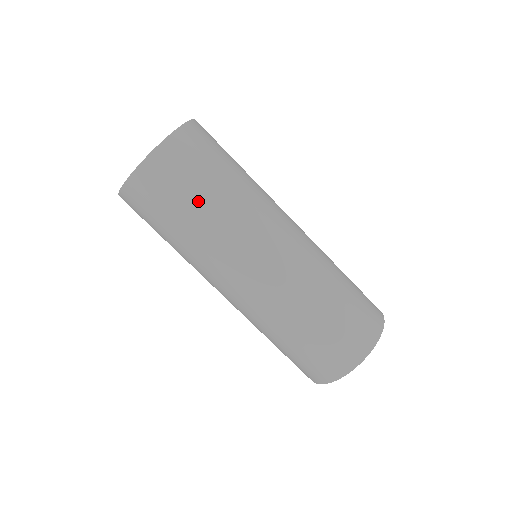
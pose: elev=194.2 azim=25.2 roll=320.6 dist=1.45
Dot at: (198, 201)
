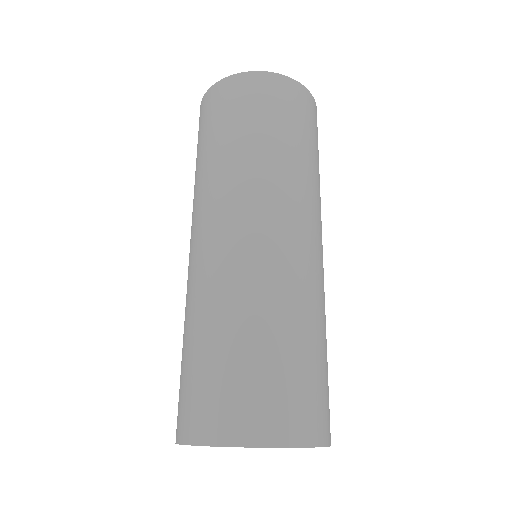
Dot at: (201, 152)
